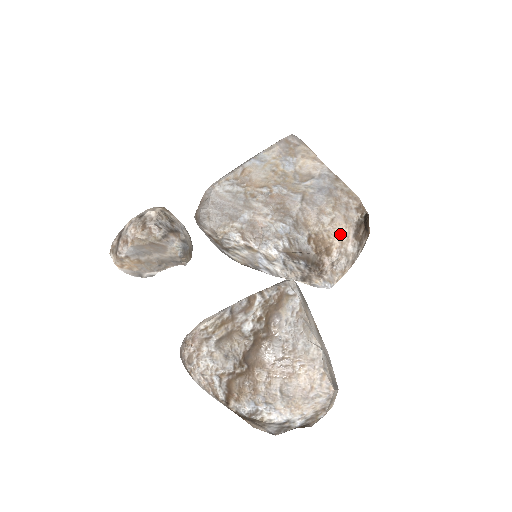
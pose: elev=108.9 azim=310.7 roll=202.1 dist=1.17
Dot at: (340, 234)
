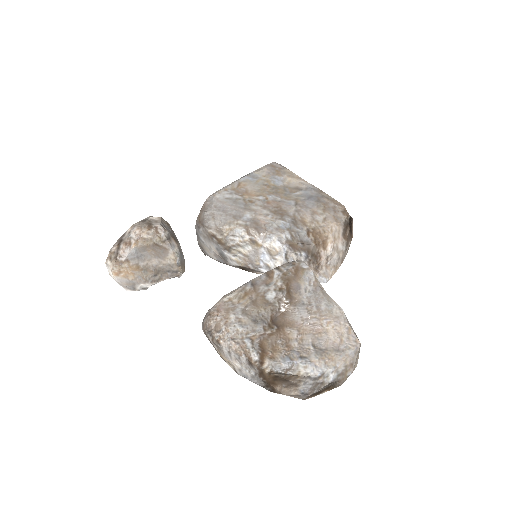
Dot at: (333, 230)
